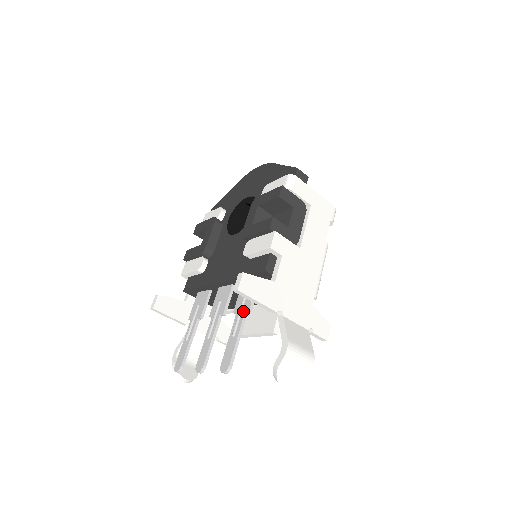
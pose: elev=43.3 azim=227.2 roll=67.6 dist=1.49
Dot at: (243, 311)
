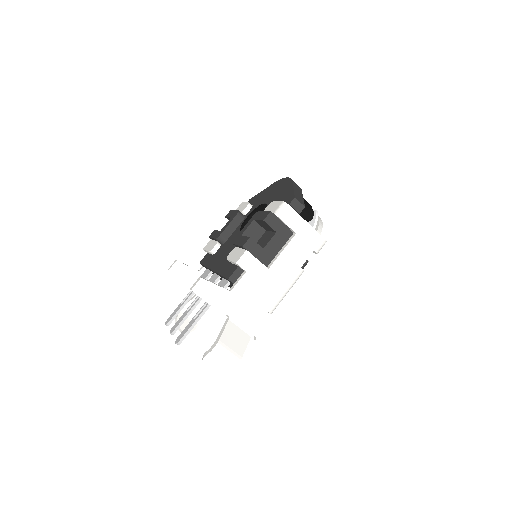
Dot at: occluded
